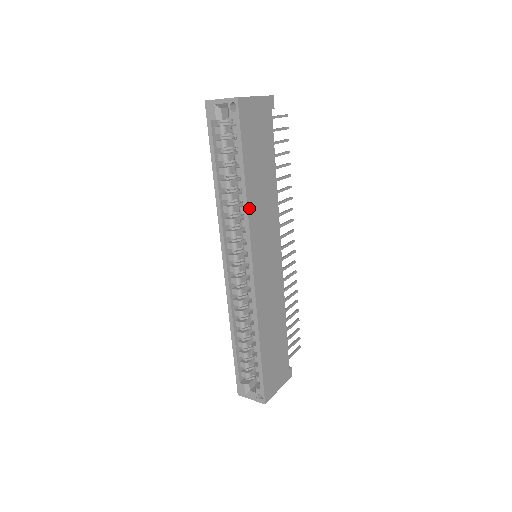
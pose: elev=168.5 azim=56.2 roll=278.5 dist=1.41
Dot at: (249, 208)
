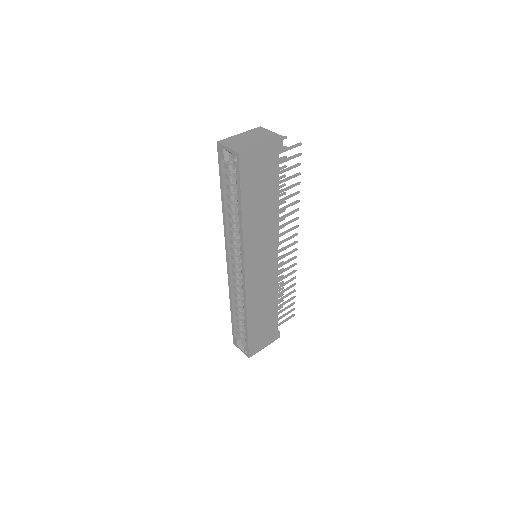
Dot at: (245, 233)
